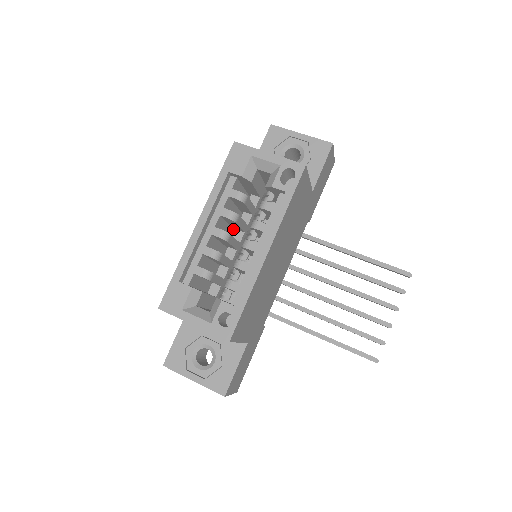
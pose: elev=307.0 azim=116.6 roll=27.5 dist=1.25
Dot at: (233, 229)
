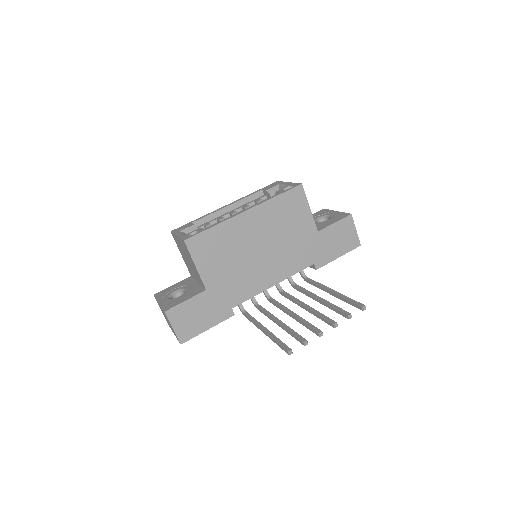
Dot at: occluded
